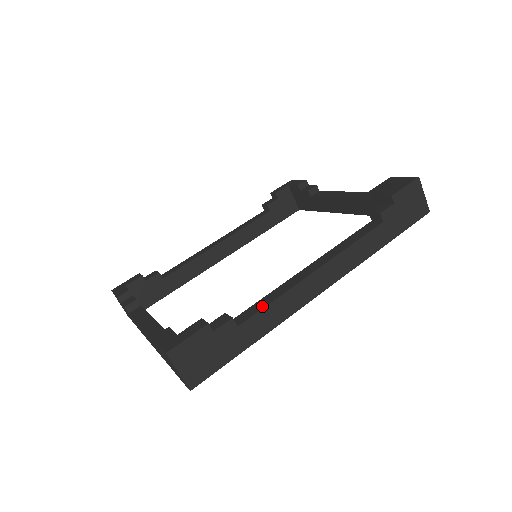
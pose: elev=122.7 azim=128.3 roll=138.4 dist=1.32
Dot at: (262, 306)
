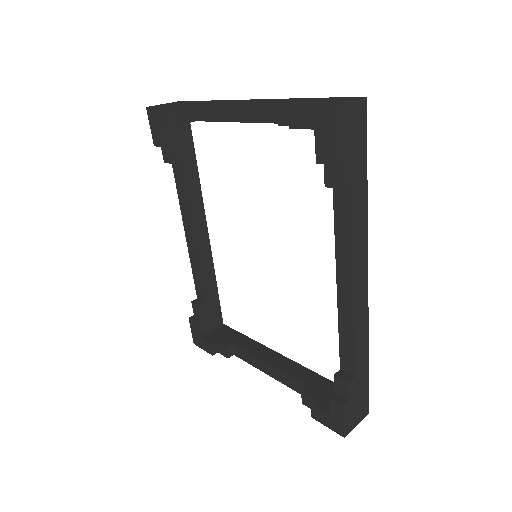
Dot at: (350, 350)
